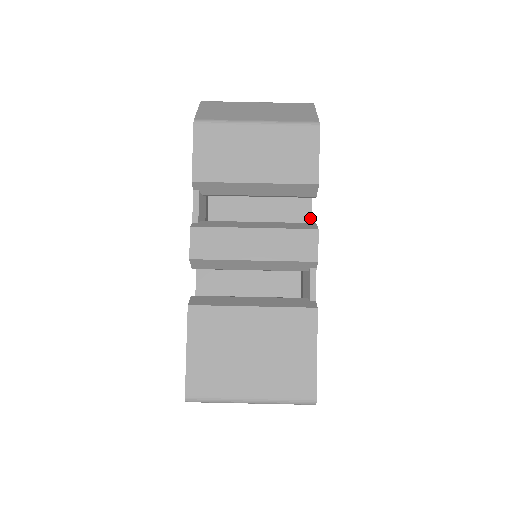
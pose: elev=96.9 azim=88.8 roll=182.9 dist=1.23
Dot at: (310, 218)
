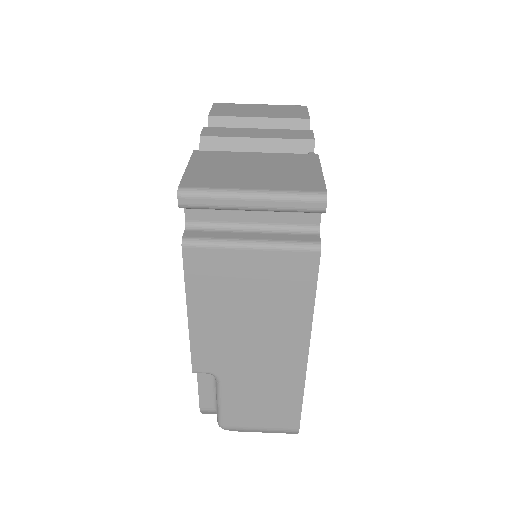
Dot at: occluded
